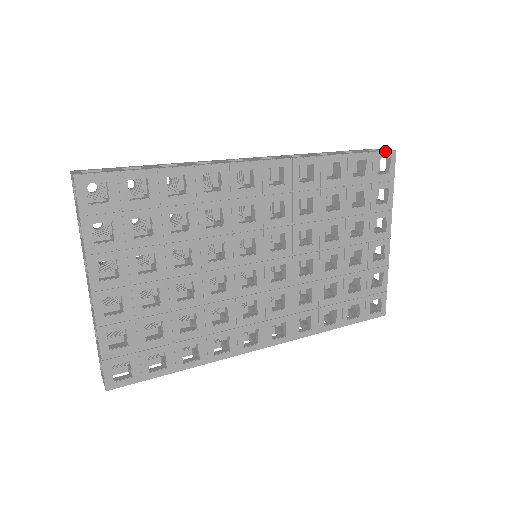
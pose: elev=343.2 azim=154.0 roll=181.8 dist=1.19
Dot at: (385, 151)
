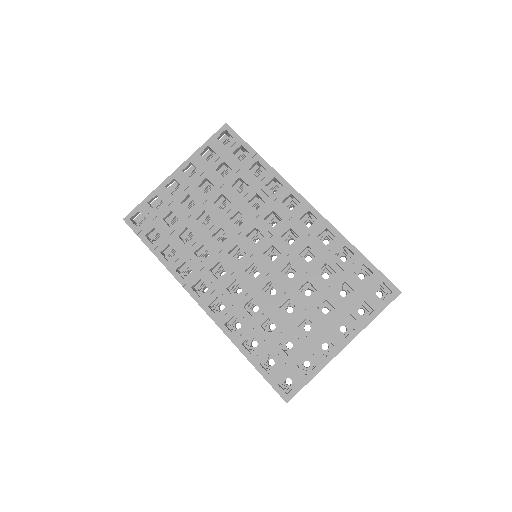
Dot at: (392, 283)
